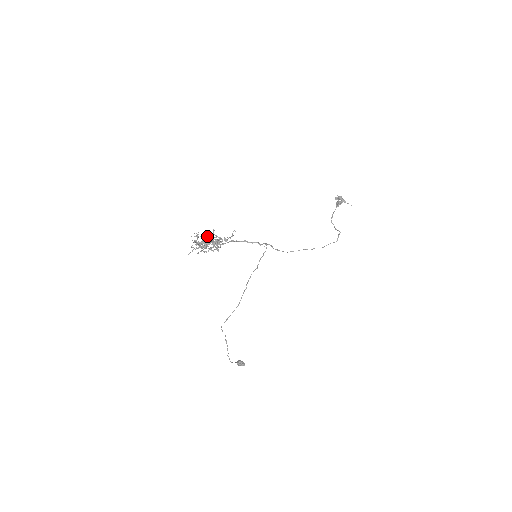
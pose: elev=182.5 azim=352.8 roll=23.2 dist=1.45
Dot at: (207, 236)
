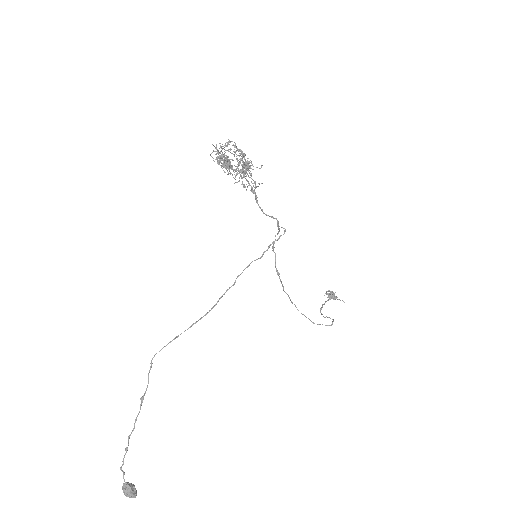
Dot at: occluded
